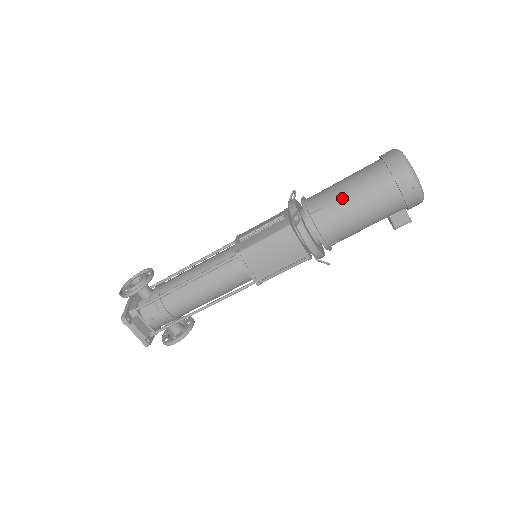
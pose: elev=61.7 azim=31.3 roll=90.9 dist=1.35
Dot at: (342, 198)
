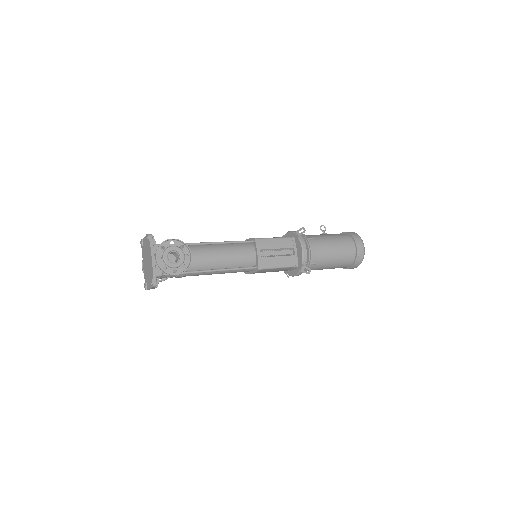
Dot at: (328, 262)
